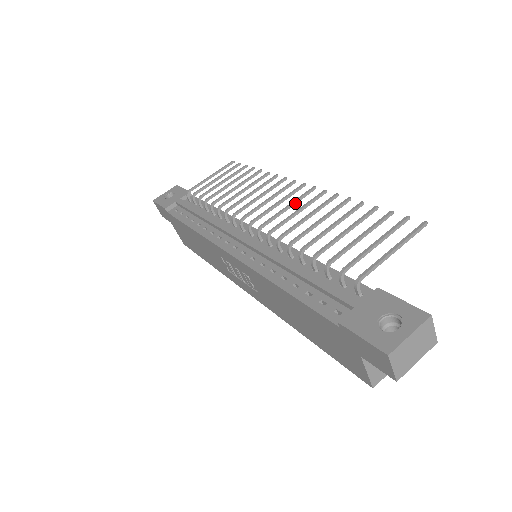
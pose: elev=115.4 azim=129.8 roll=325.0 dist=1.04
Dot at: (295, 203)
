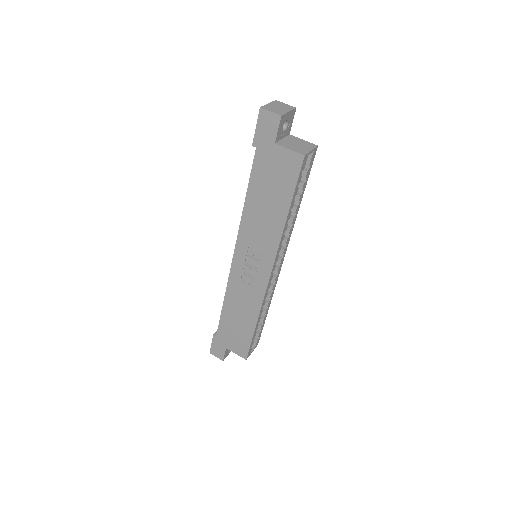
Dot at: occluded
